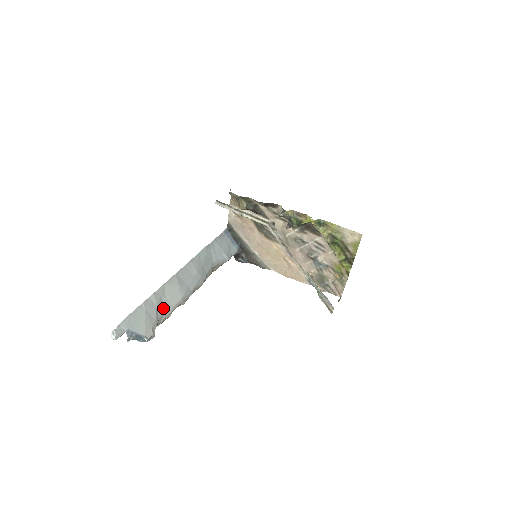
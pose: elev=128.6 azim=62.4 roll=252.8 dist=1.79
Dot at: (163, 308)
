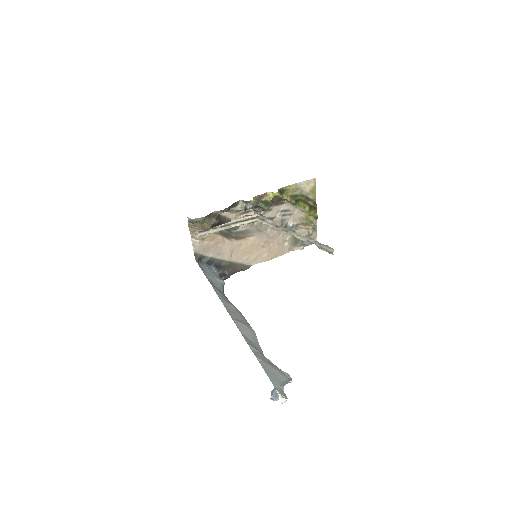
Dot at: occluded
